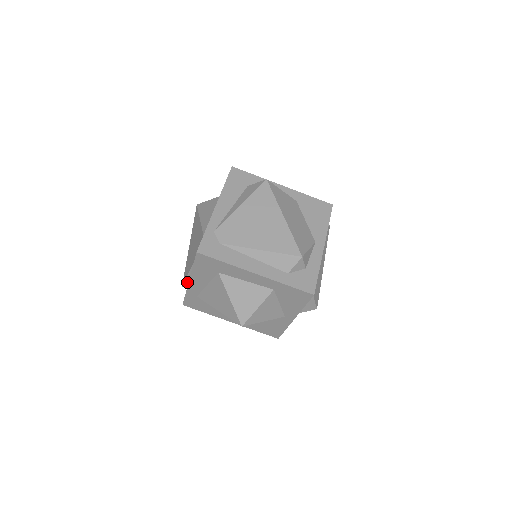
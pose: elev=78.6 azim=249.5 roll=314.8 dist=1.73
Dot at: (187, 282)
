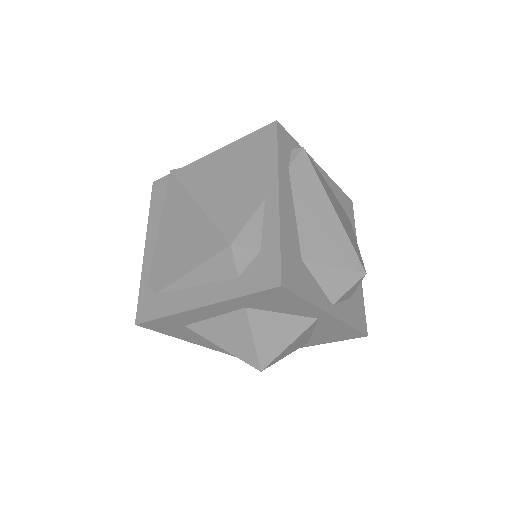
Dot at: occluded
